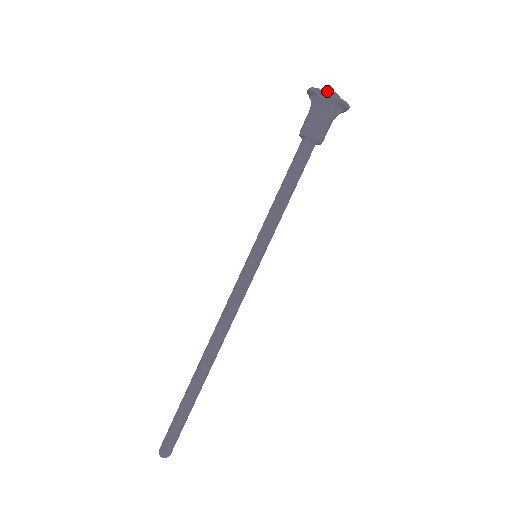
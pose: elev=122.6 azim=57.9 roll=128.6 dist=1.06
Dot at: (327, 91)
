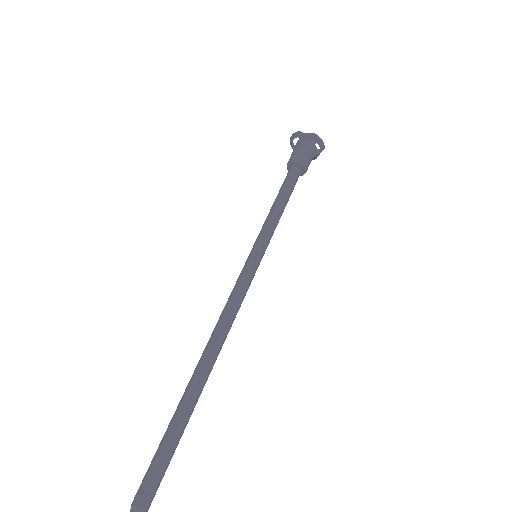
Dot at: occluded
